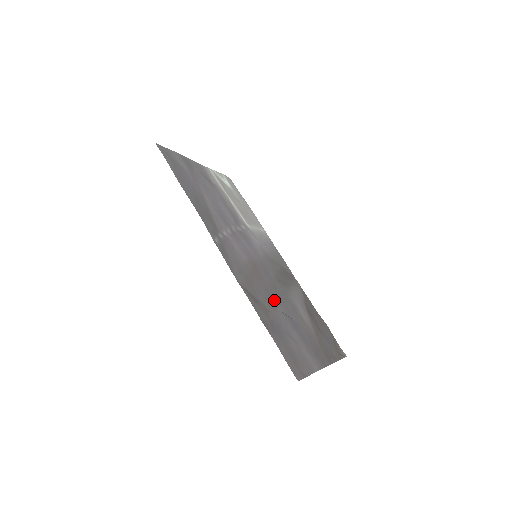
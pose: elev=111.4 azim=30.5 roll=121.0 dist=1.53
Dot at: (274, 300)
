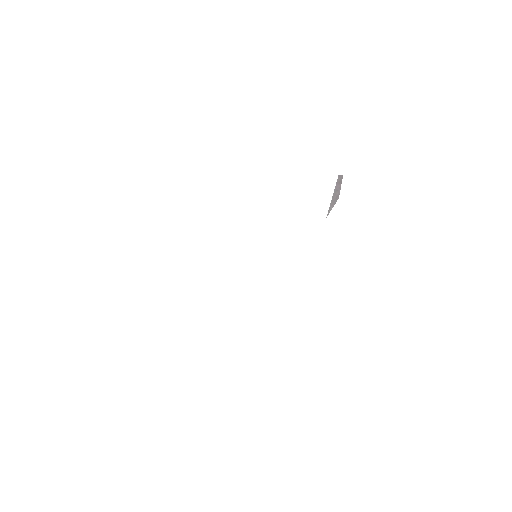
Dot at: occluded
